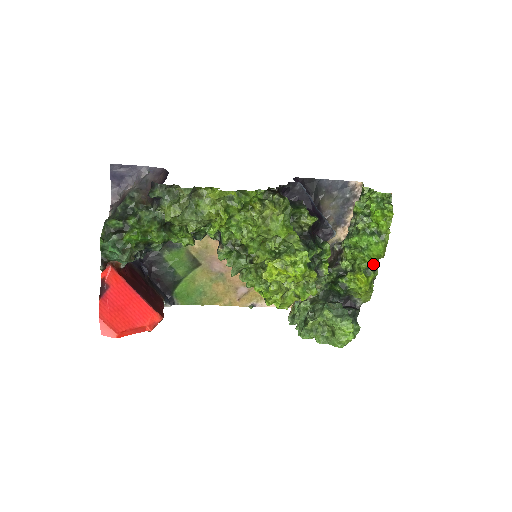
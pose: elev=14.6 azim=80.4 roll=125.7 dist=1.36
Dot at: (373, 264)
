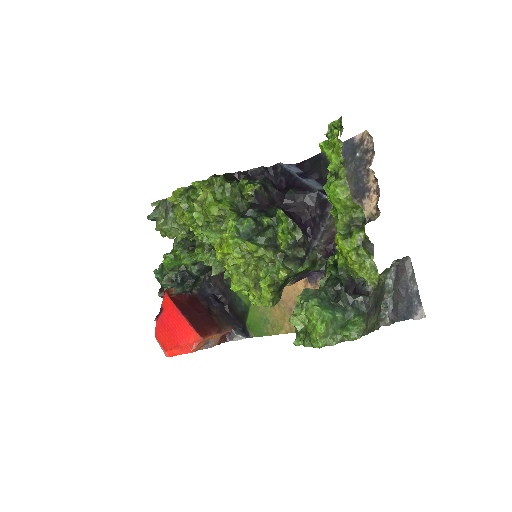
Dot at: (355, 219)
